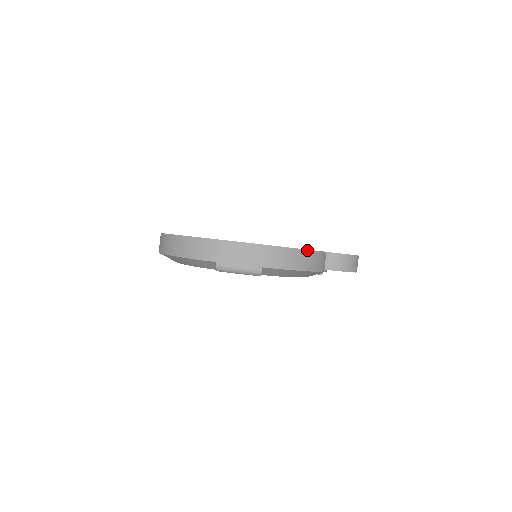
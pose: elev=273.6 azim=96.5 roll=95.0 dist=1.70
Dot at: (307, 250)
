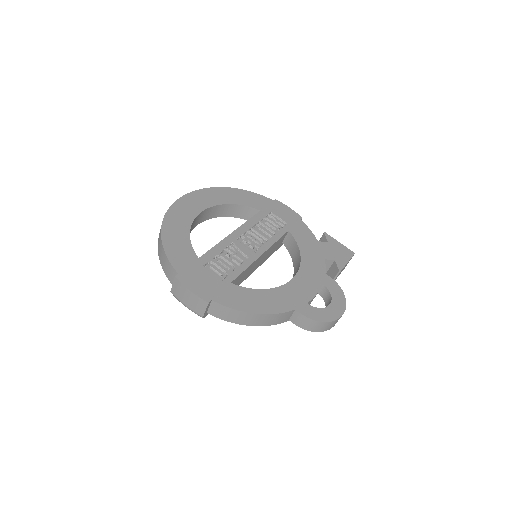
Dot at: (259, 314)
